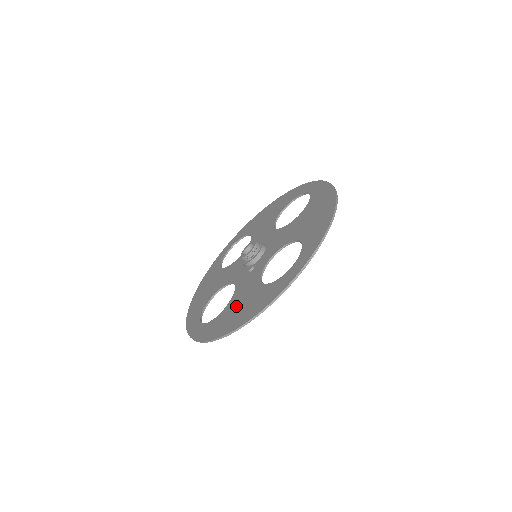
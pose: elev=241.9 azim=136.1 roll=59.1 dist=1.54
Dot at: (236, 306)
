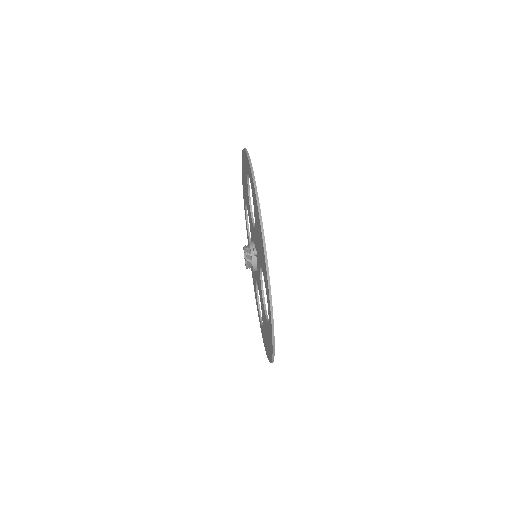
Dot at: (259, 247)
